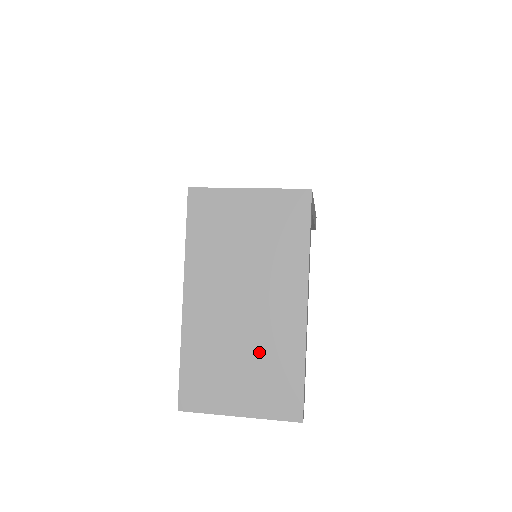
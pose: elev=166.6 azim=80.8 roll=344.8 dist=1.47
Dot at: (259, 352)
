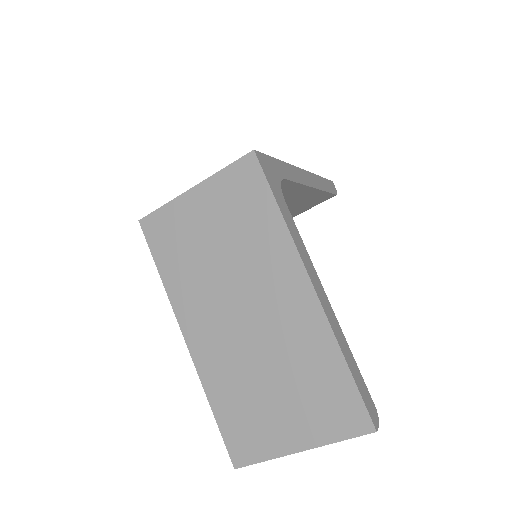
Dot at: (286, 365)
